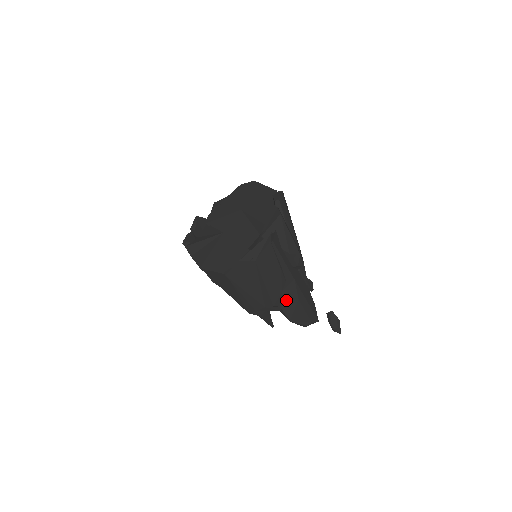
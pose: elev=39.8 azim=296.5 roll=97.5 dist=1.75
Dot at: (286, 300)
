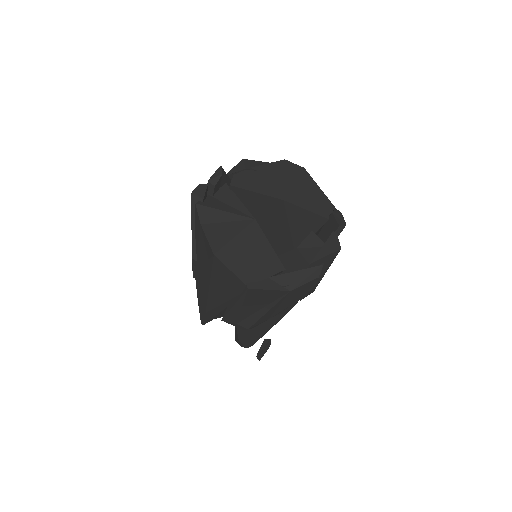
Dot at: (260, 325)
